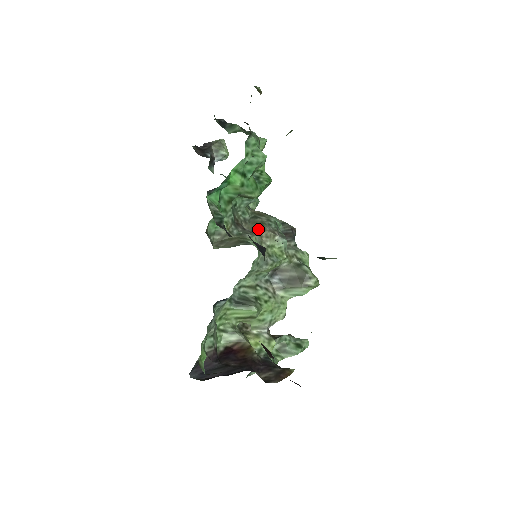
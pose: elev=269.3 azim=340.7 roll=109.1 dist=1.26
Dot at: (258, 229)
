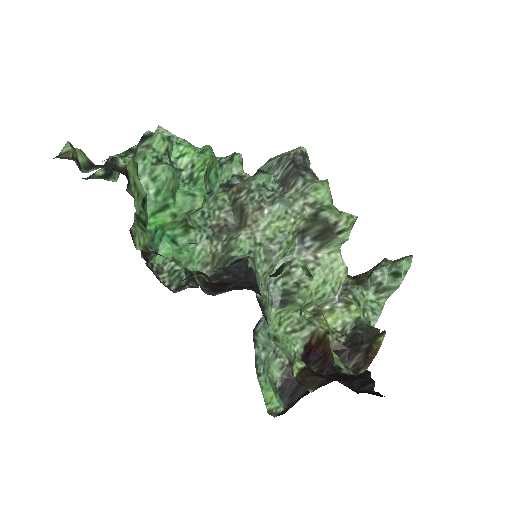
Dot at: (242, 217)
